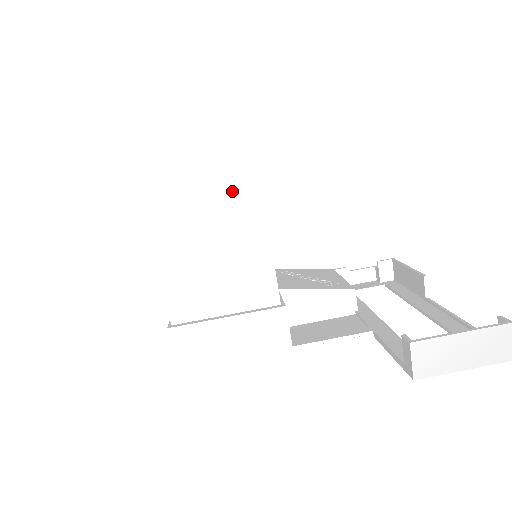
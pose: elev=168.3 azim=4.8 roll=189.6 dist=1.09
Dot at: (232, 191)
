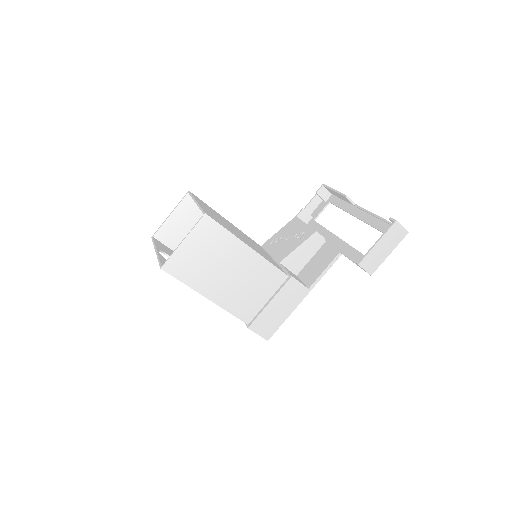
Dot at: (227, 252)
